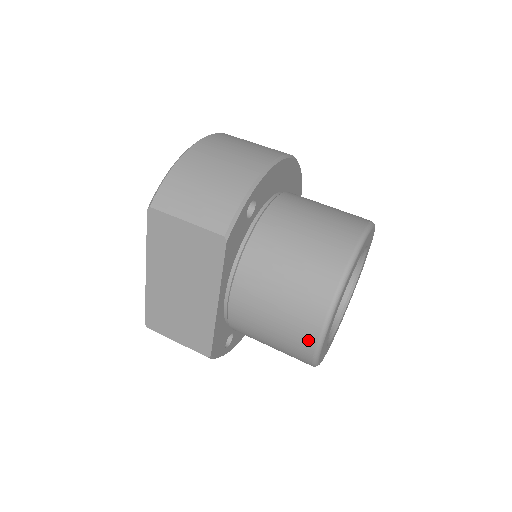
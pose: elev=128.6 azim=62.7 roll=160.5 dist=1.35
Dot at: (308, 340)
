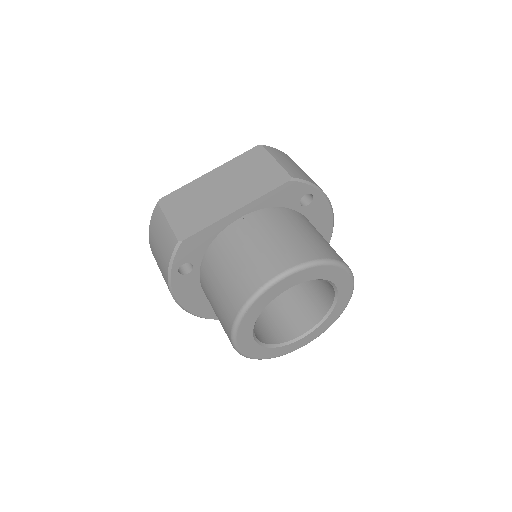
Dot at: (272, 270)
